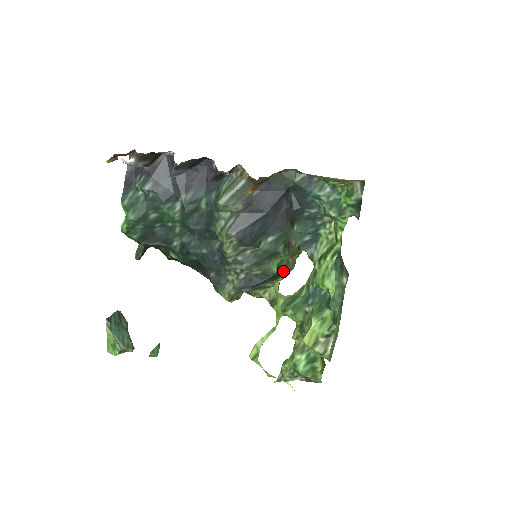
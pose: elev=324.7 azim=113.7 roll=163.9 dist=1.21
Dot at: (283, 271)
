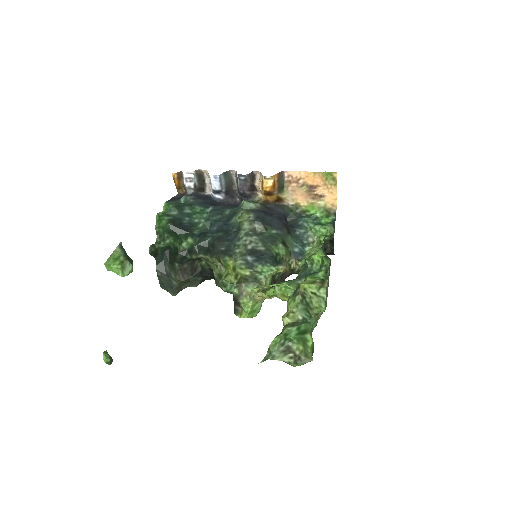
Dot at: (278, 263)
